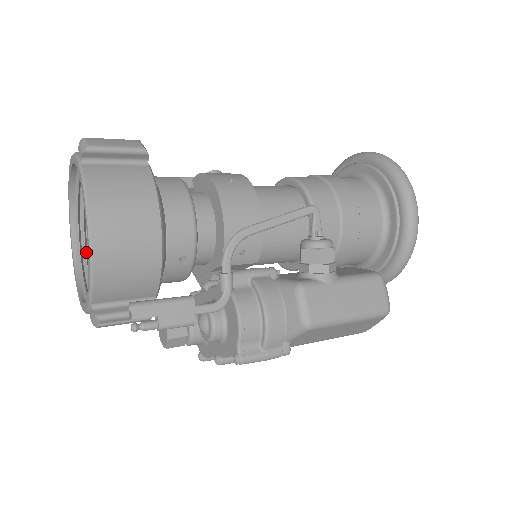
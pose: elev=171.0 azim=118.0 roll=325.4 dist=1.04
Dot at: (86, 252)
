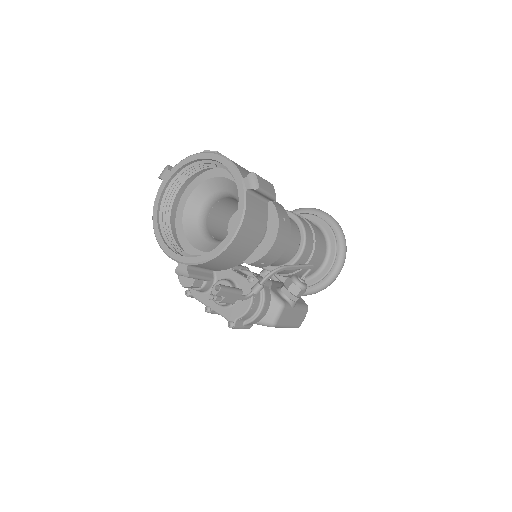
Dot at: (169, 196)
